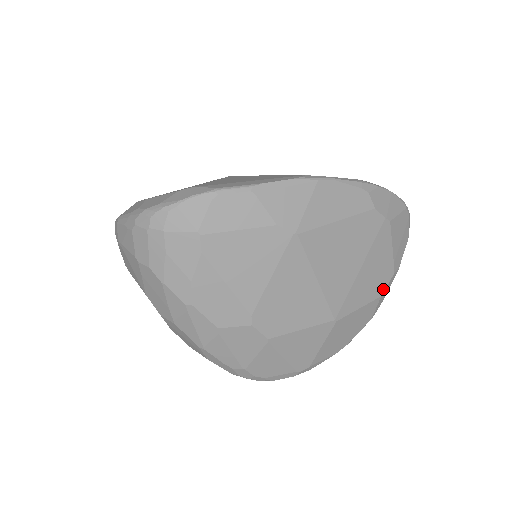
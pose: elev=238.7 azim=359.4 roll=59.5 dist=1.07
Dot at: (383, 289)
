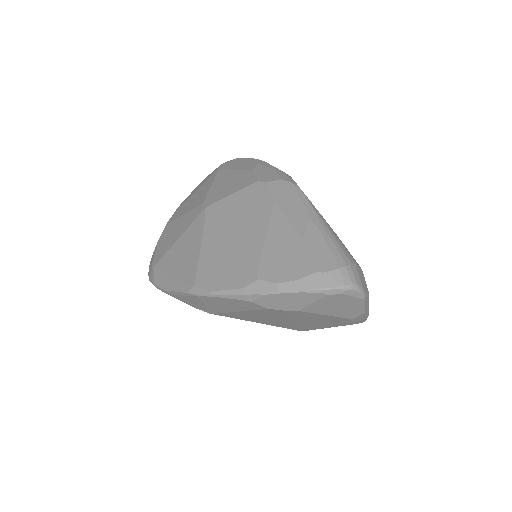
Dot at: (347, 323)
